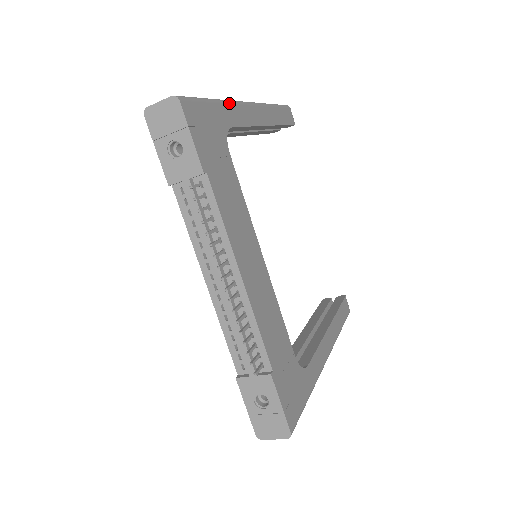
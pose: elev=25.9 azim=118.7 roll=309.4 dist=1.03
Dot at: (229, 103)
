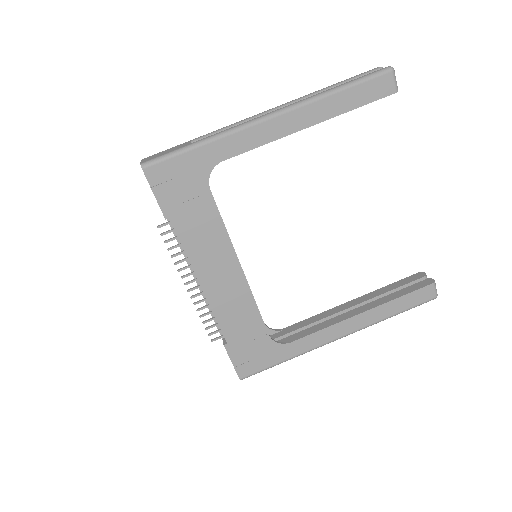
Dot at: (224, 137)
